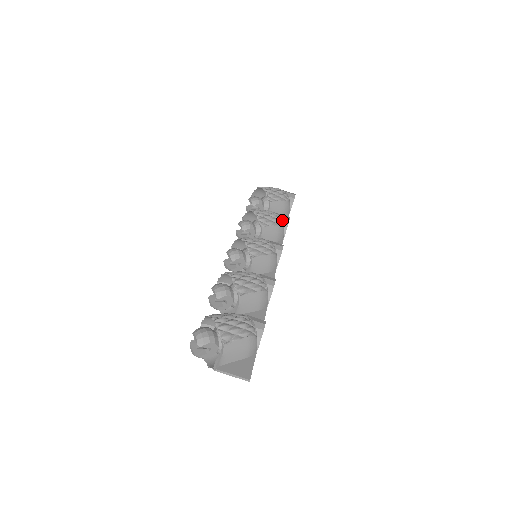
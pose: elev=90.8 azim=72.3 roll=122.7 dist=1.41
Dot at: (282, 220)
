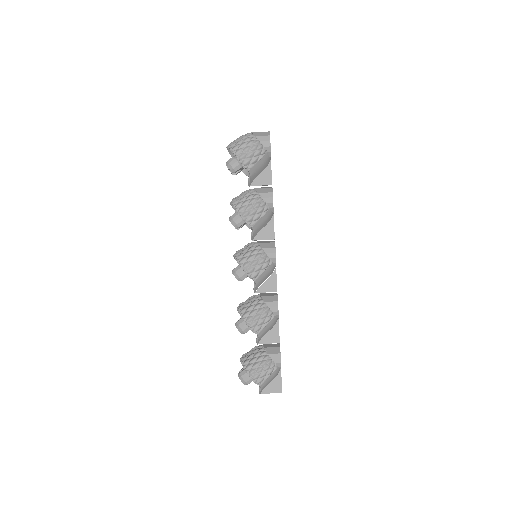
Dot at: (266, 202)
